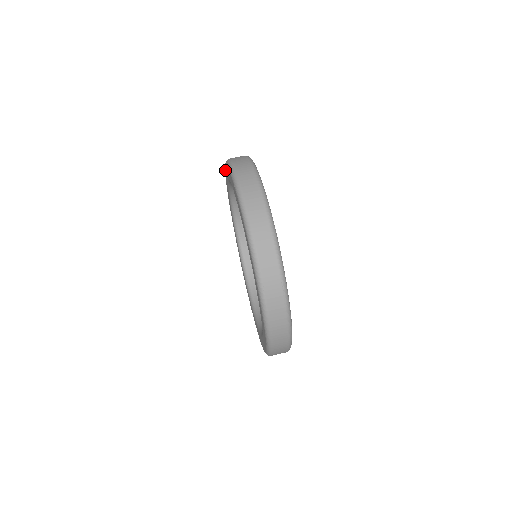
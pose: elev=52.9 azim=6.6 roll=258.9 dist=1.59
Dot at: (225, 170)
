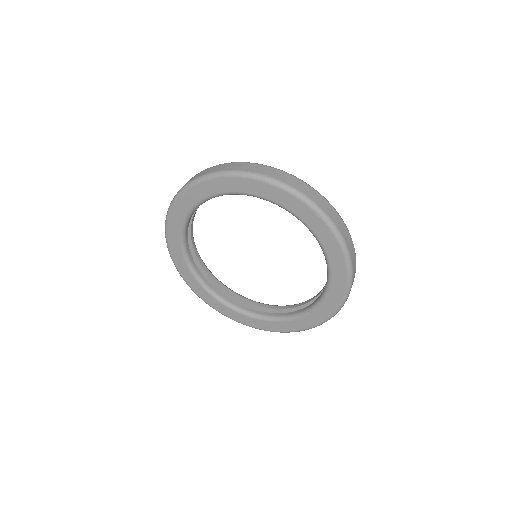
Dot at: (214, 181)
